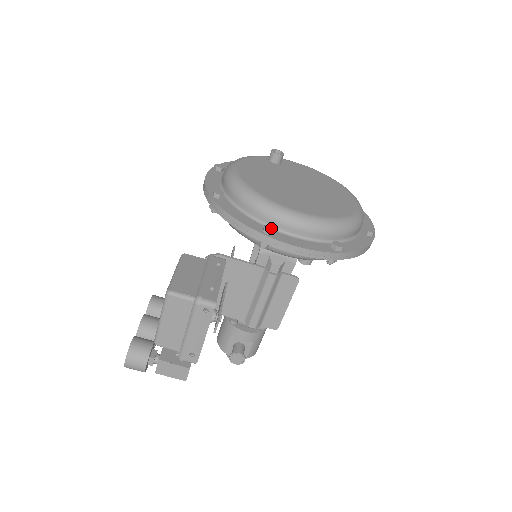
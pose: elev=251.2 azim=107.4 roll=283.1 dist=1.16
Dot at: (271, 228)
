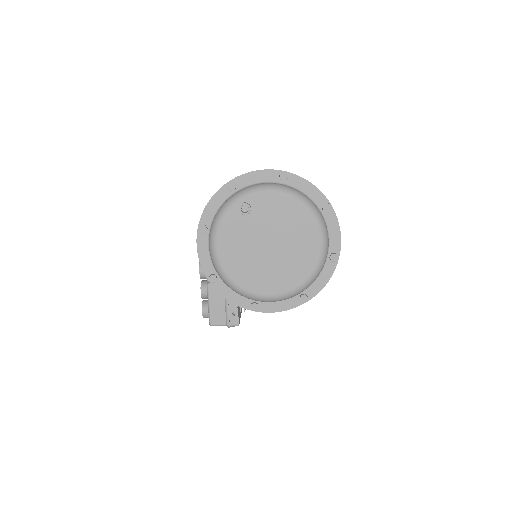
Dot at: (255, 307)
